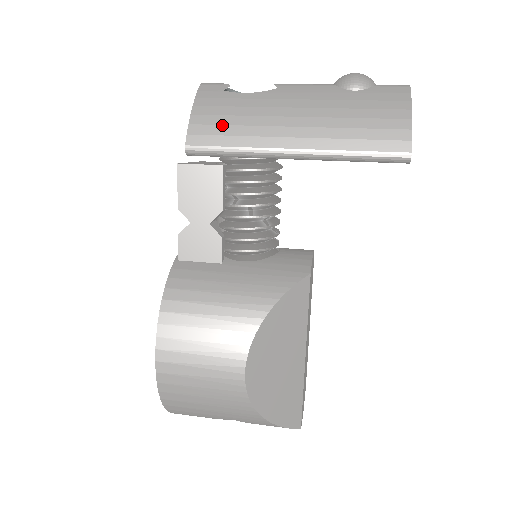
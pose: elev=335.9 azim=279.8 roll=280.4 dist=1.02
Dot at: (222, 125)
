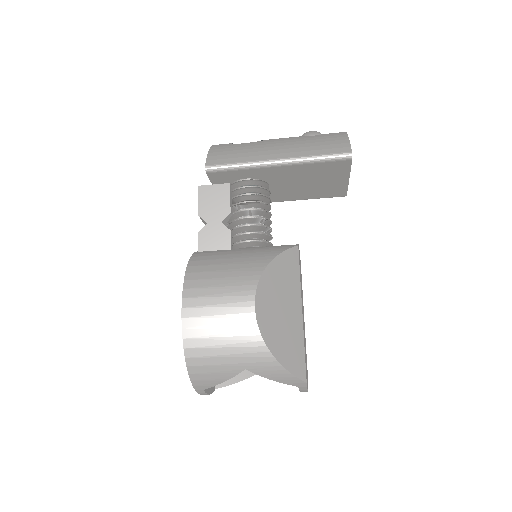
Dot at: (229, 154)
